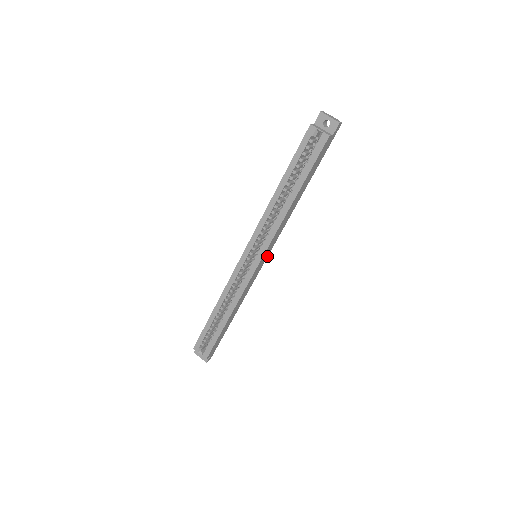
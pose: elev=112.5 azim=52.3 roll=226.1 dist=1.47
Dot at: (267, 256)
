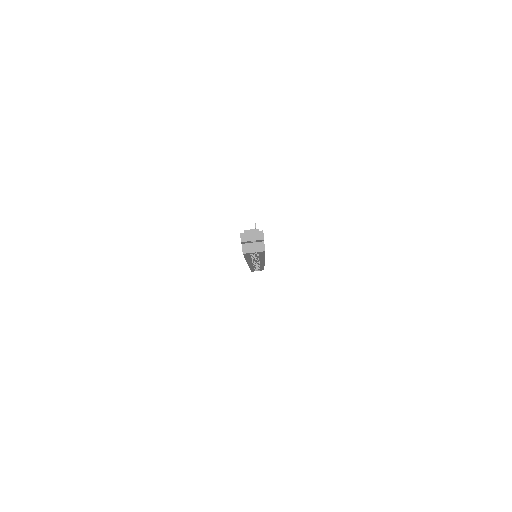
Dot at: occluded
